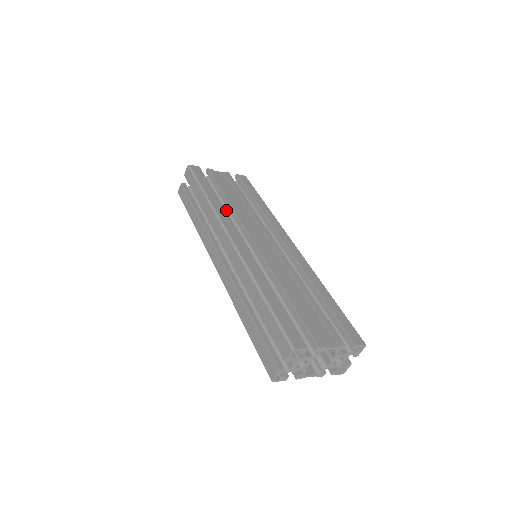
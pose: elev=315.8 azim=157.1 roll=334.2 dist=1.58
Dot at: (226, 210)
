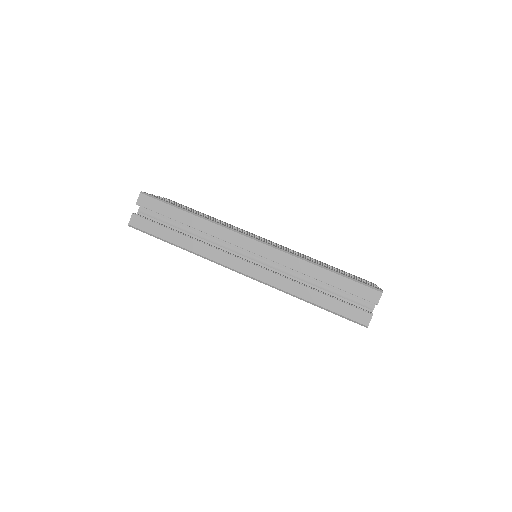
Dot at: occluded
